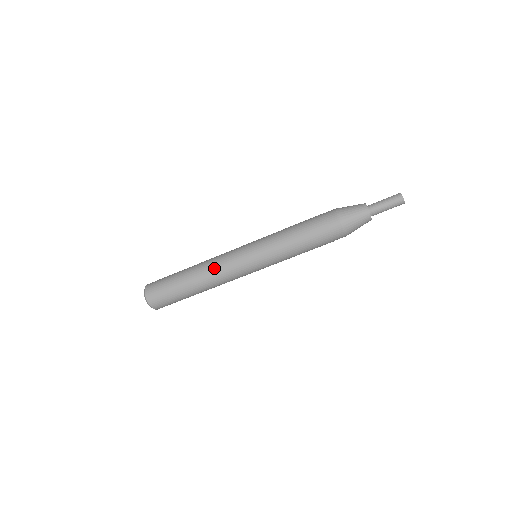
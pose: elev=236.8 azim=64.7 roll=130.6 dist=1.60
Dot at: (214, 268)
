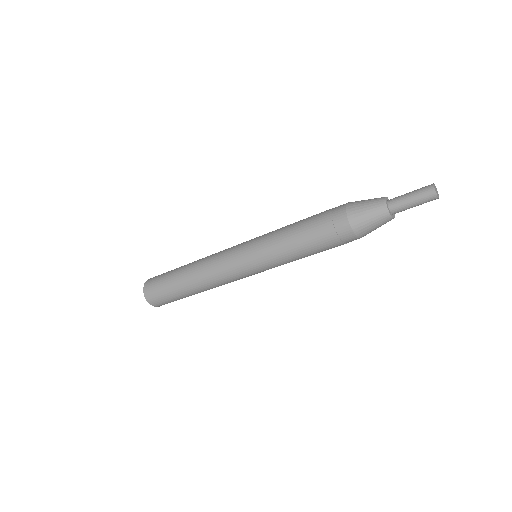
Dot at: (211, 277)
